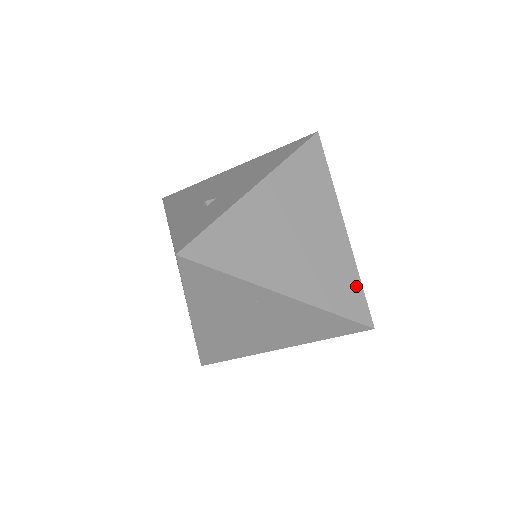
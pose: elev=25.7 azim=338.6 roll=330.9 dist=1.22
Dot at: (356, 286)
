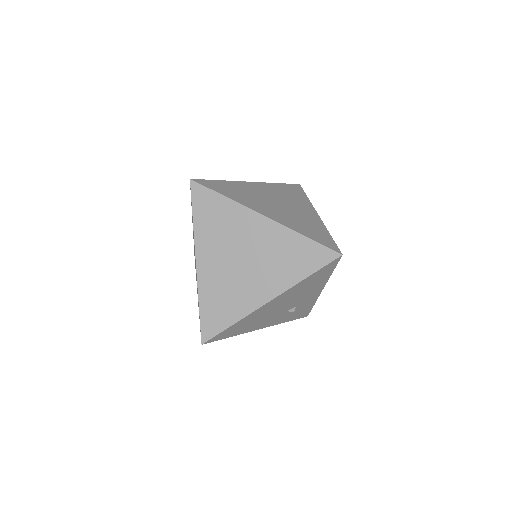
Dot at: (326, 235)
